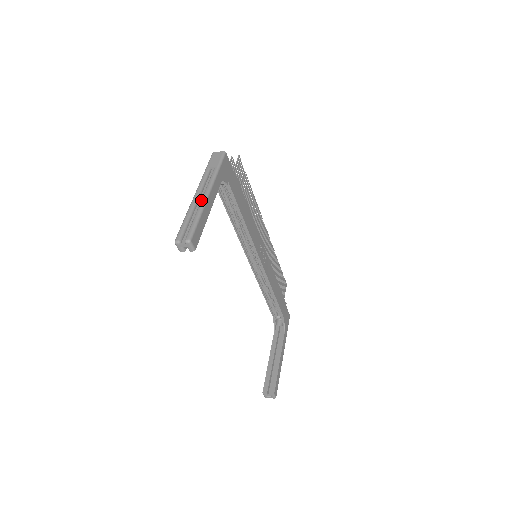
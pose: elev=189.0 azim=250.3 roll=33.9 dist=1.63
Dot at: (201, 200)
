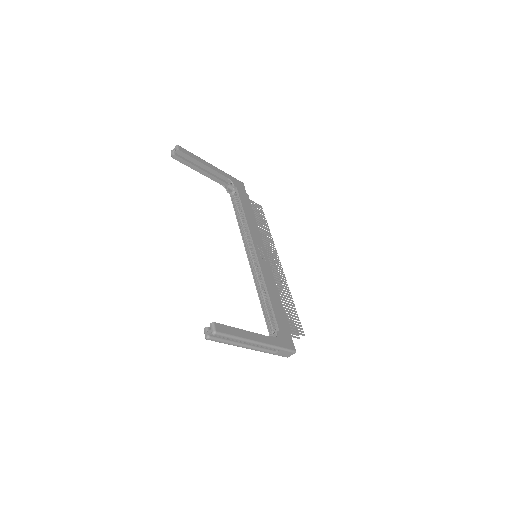
Dot at: occluded
